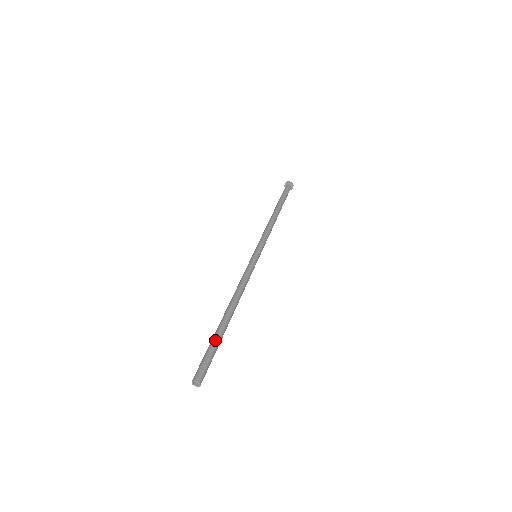
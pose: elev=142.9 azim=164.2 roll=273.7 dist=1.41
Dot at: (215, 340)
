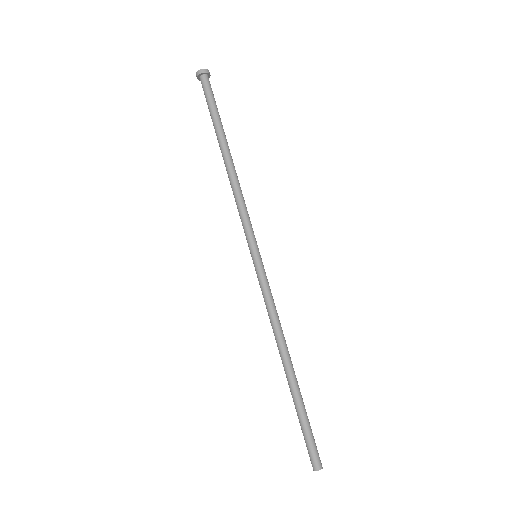
Dot at: (303, 413)
